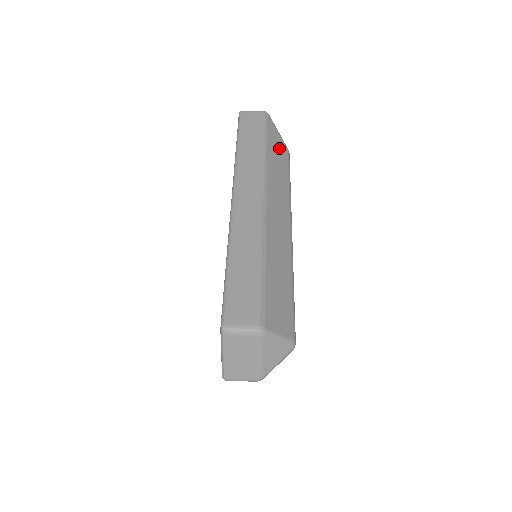
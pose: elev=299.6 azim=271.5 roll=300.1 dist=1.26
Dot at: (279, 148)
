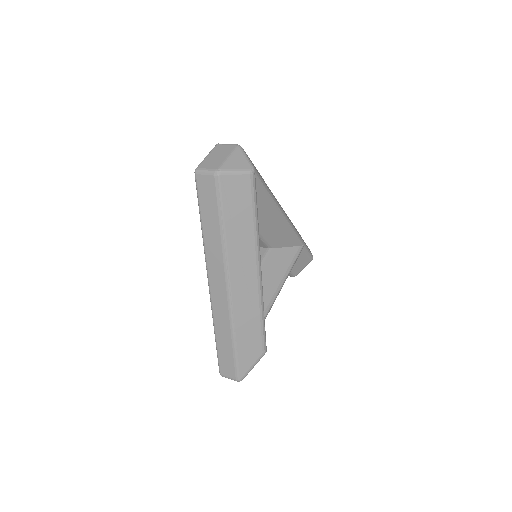
Dot at: occluded
